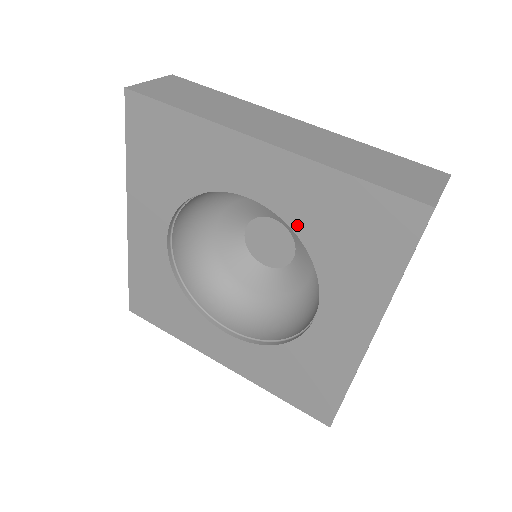
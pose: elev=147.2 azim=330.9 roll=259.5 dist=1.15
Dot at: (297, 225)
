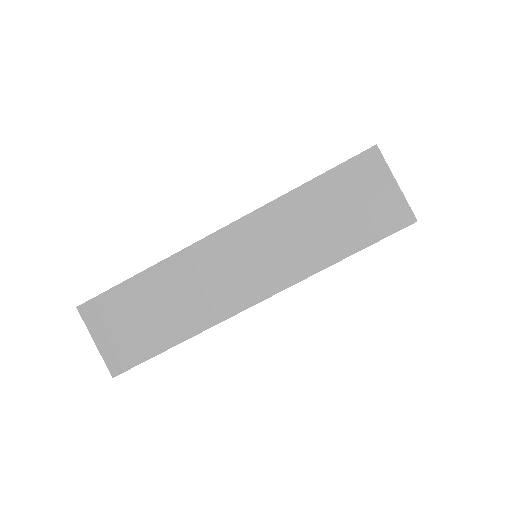
Dot at: occluded
